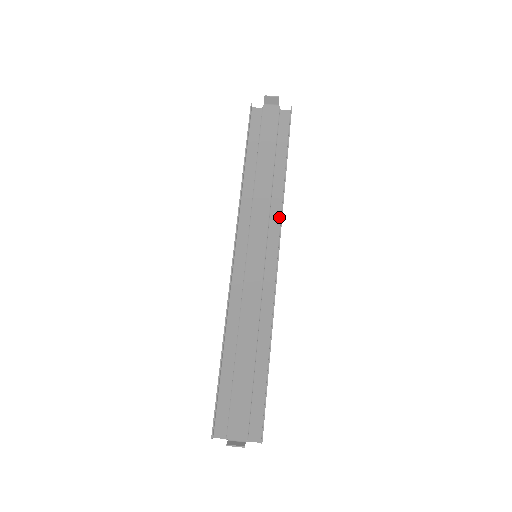
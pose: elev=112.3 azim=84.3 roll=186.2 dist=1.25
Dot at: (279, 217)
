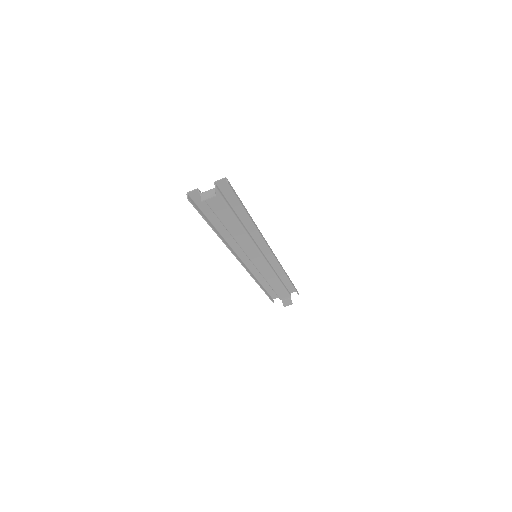
Dot at: (259, 235)
